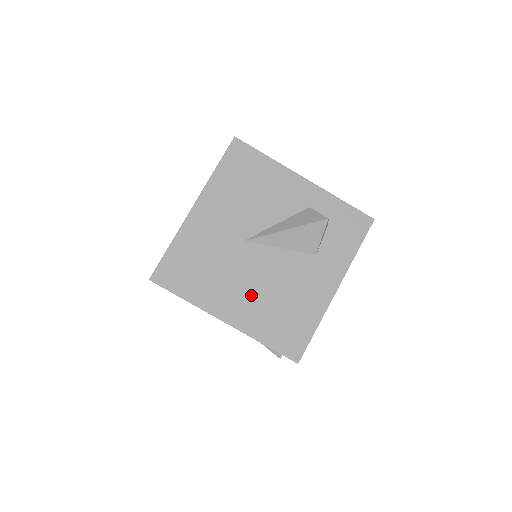
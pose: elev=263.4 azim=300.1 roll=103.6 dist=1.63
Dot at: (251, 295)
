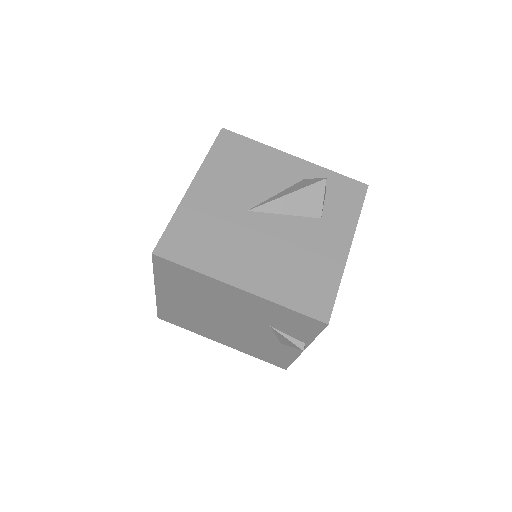
Dot at: (263, 260)
